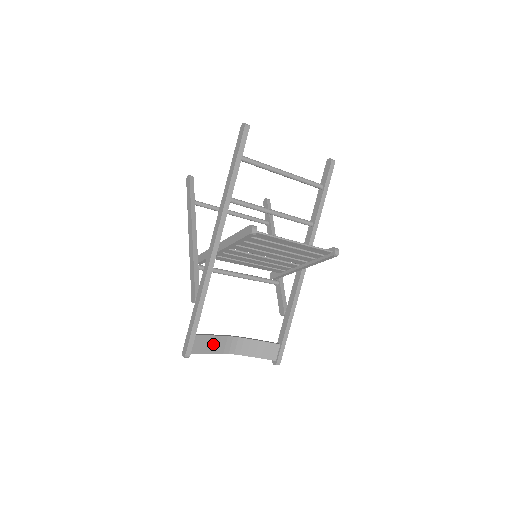
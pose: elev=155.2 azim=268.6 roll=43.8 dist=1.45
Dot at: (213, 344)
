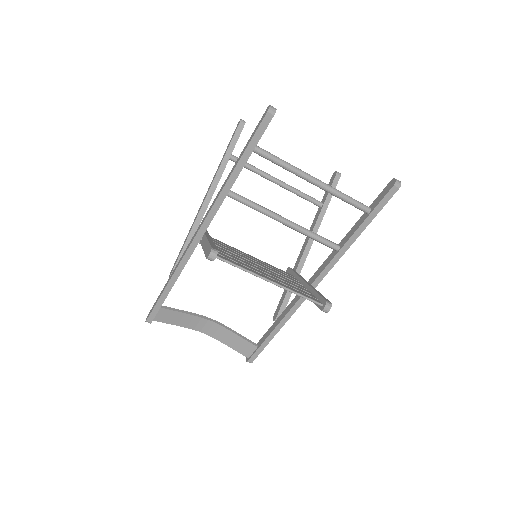
Dot at: (182, 319)
